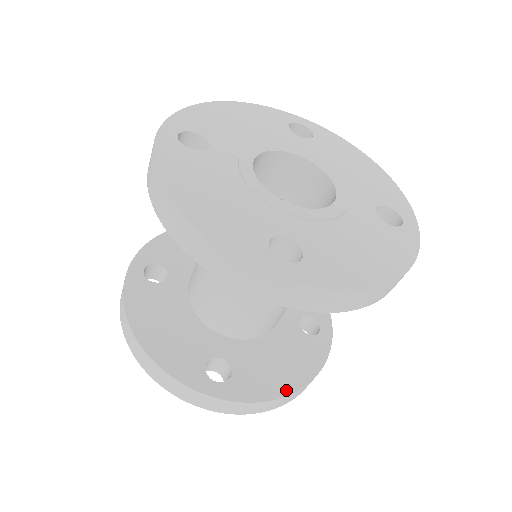
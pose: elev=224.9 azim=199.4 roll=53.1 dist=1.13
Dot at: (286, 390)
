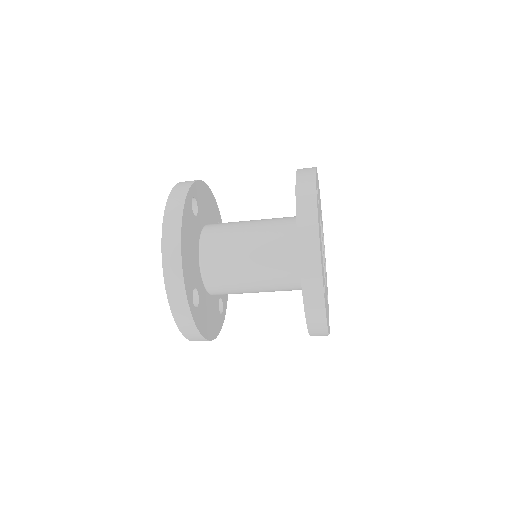
Dot at: (207, 336)
